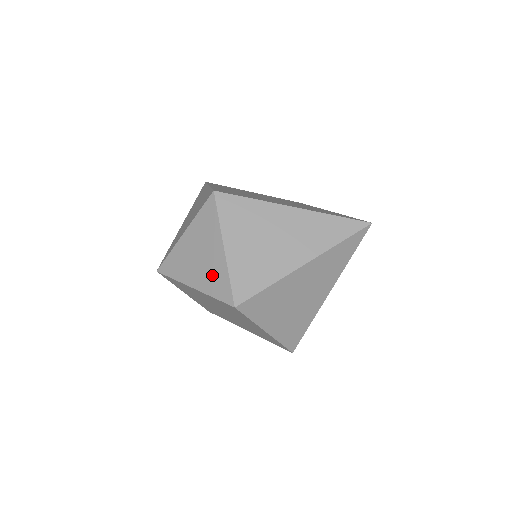
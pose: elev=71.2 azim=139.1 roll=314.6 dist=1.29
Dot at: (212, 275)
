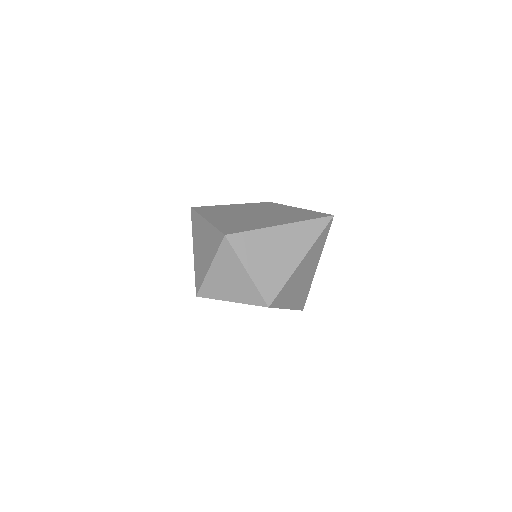
Dot at: (244, 291)
